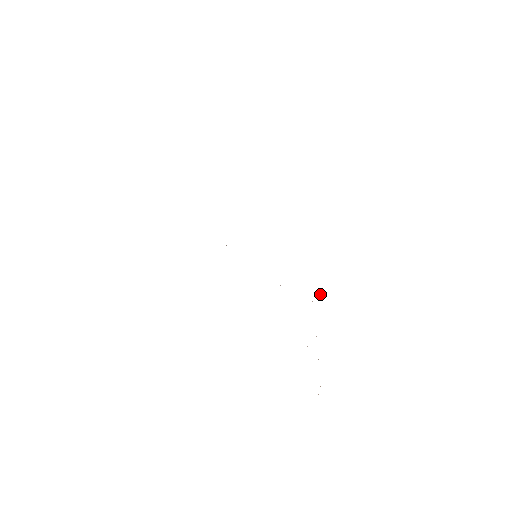
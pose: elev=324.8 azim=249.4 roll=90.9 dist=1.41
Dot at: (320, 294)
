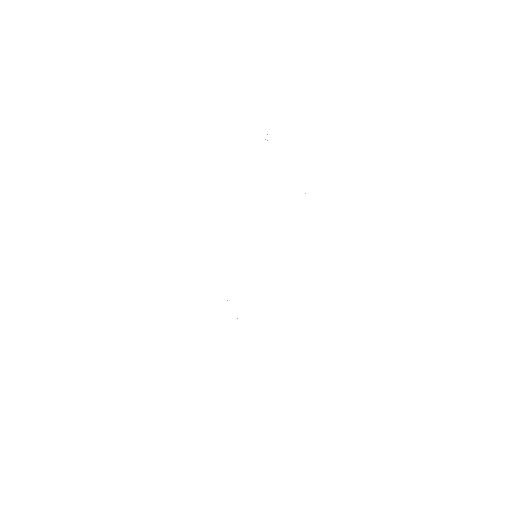
Dot at: occluded
